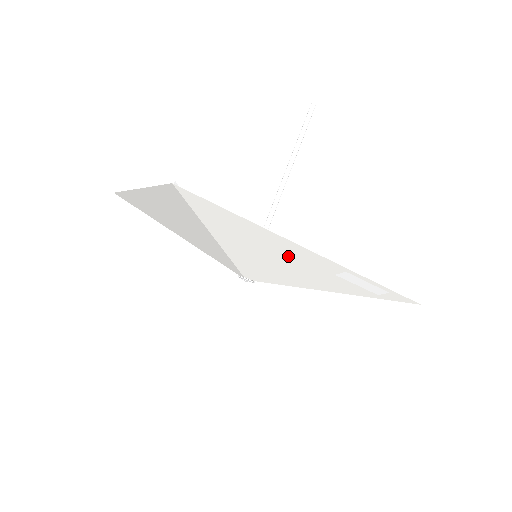
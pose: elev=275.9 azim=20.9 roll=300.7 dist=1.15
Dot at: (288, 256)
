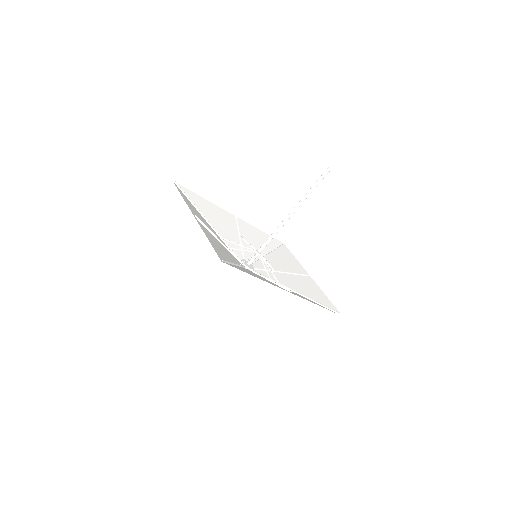
Dot at: (274, 284)
